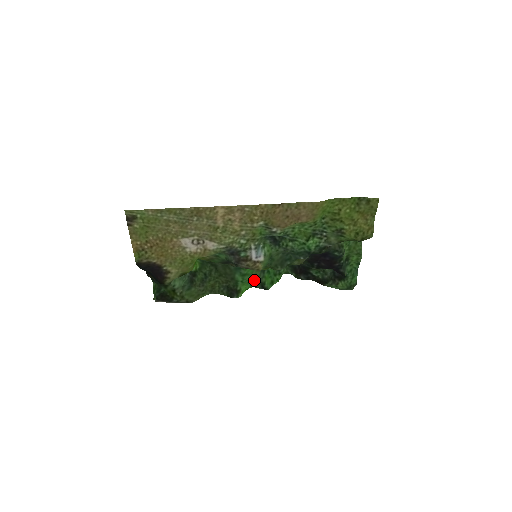
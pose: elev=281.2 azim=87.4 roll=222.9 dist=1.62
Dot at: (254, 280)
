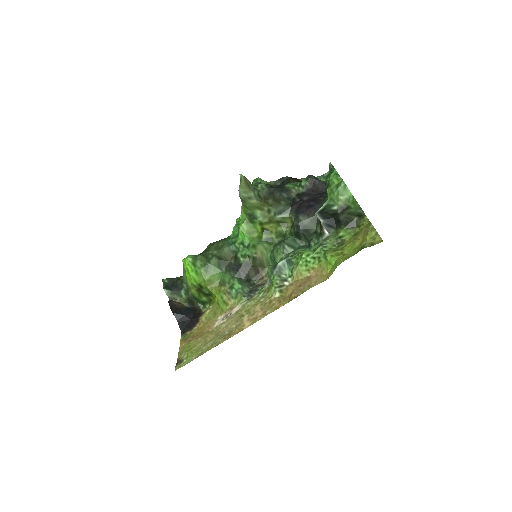
Dot at: occluded
